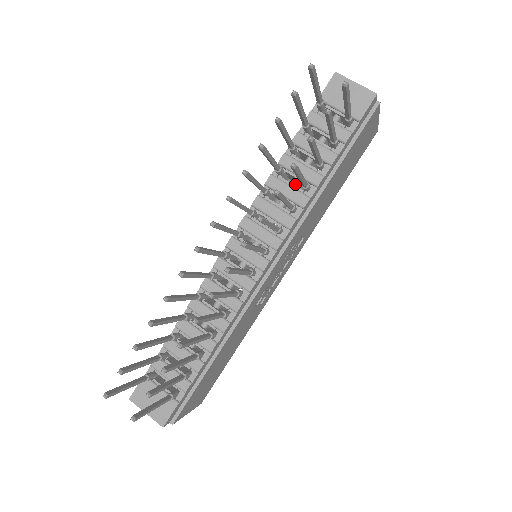
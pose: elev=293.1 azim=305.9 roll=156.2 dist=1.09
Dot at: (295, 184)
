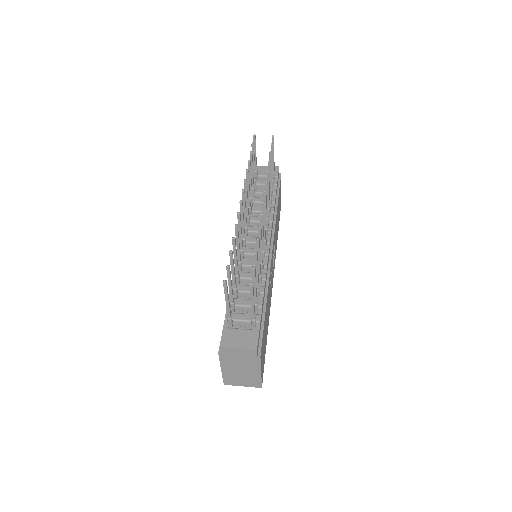
Dot at: occluded
